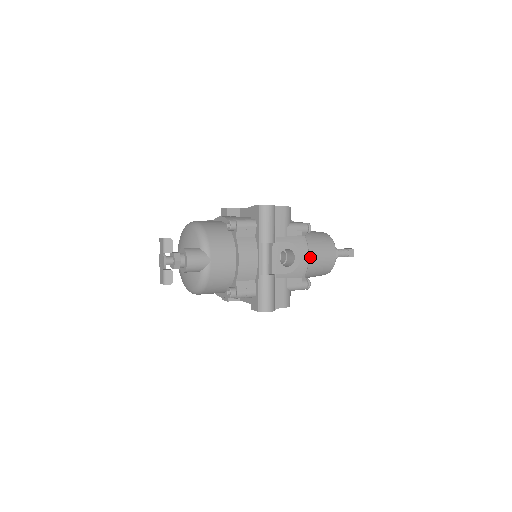
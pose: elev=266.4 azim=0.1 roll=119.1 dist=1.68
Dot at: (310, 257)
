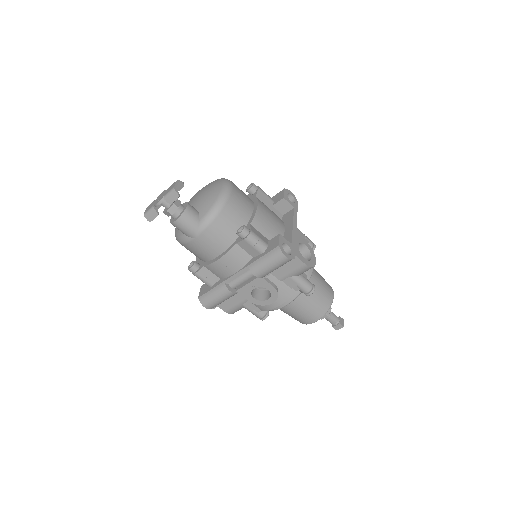
Dot at: (289, 305)
